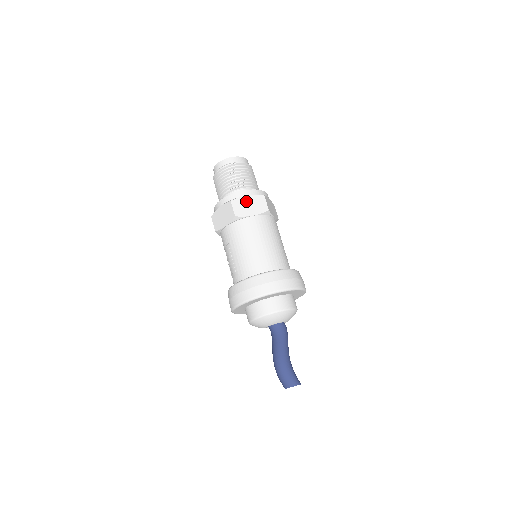
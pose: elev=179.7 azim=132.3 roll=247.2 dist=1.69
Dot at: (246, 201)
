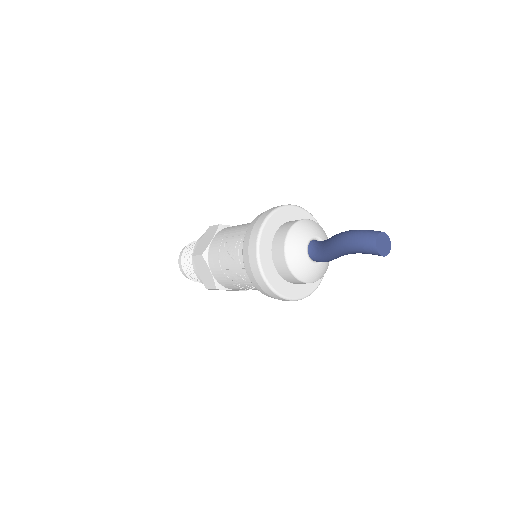
Dot at: occluded
